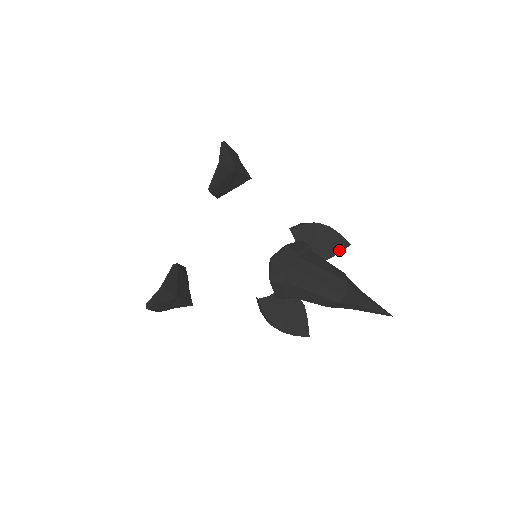
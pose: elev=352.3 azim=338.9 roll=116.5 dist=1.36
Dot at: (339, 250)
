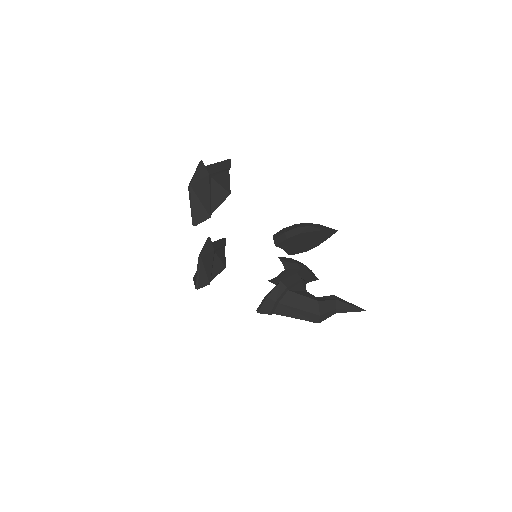
Dot at: (327, 237)
